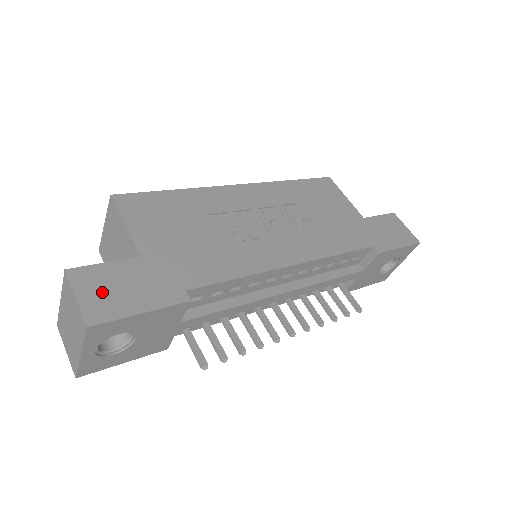
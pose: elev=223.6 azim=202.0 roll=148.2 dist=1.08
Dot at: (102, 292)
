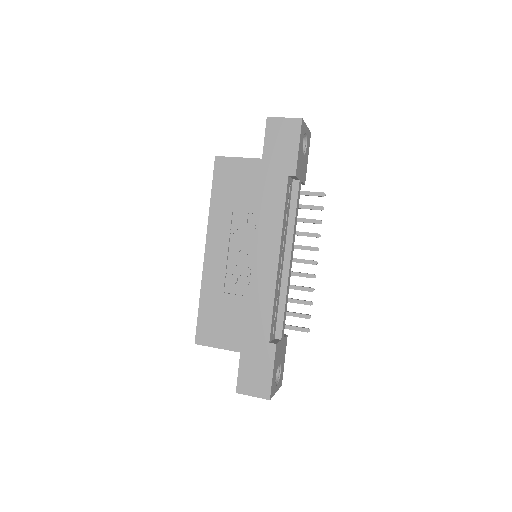
Dot at: (254, 384)
